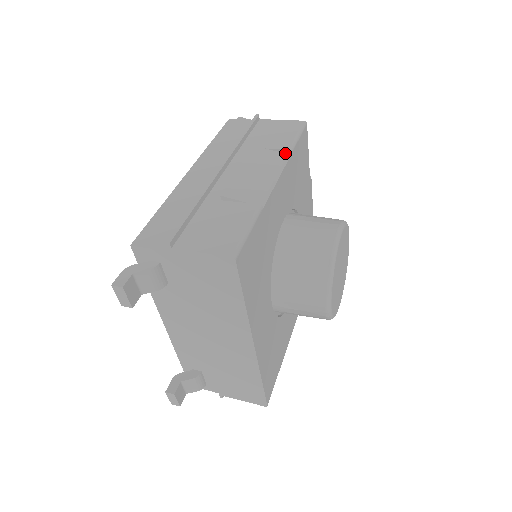
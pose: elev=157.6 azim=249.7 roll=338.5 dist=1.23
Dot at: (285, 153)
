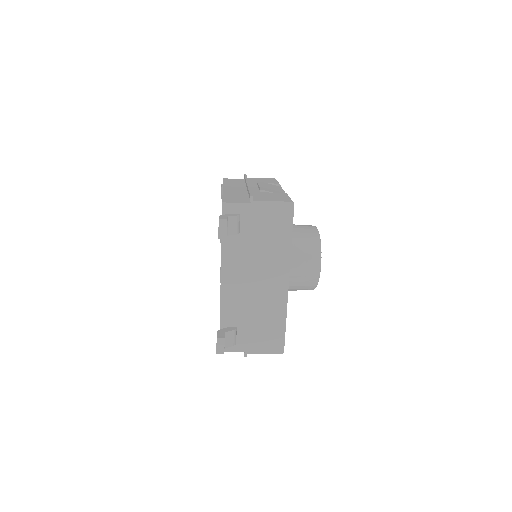
Dot at: (277, 185)
